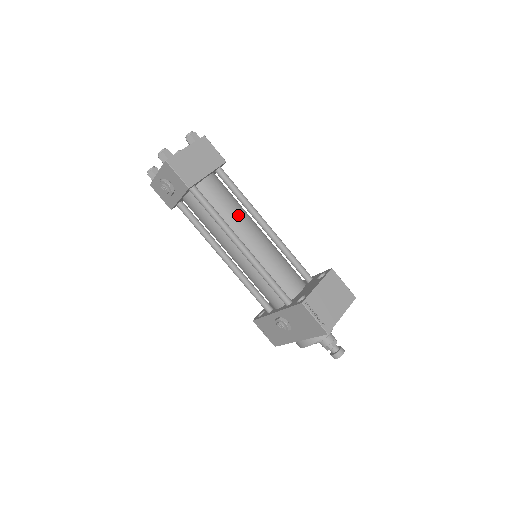
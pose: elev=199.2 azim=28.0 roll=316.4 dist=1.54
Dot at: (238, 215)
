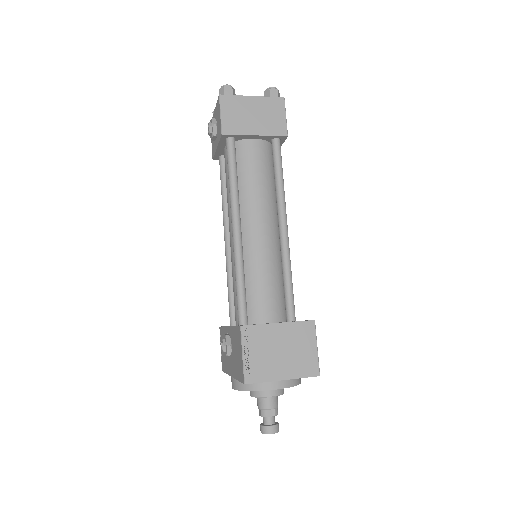
Dot at: (259, 196)
